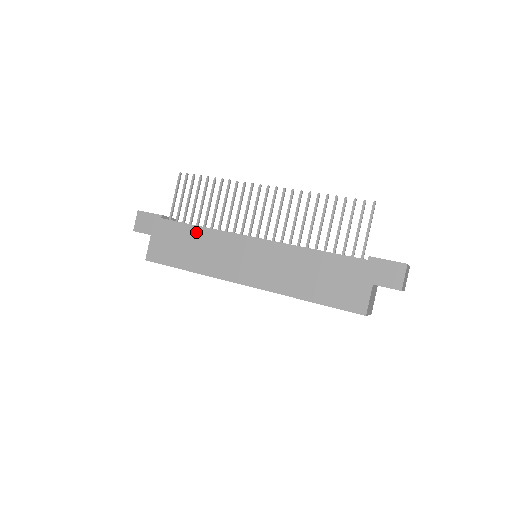
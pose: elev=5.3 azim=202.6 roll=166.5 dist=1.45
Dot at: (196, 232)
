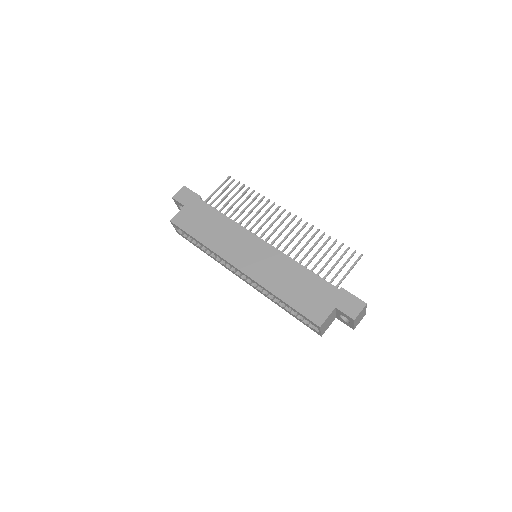
Dot at: (221, 218)
